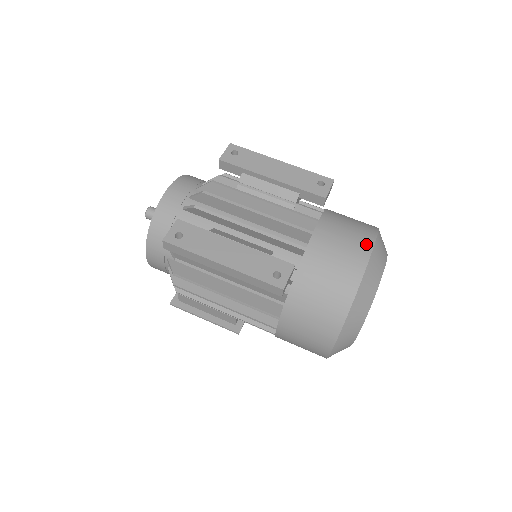
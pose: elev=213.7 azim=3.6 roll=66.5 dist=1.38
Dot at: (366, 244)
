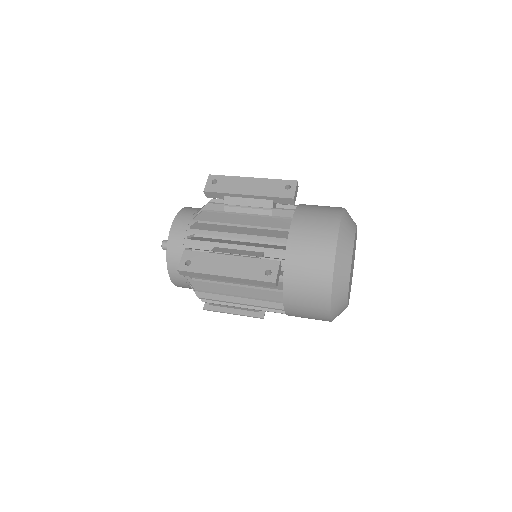
Dot at: (333, 227)
